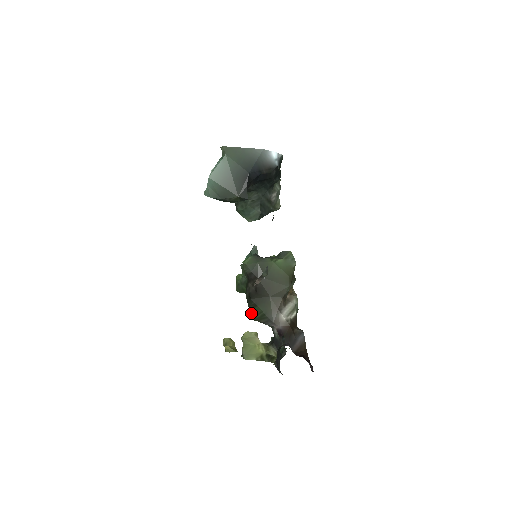
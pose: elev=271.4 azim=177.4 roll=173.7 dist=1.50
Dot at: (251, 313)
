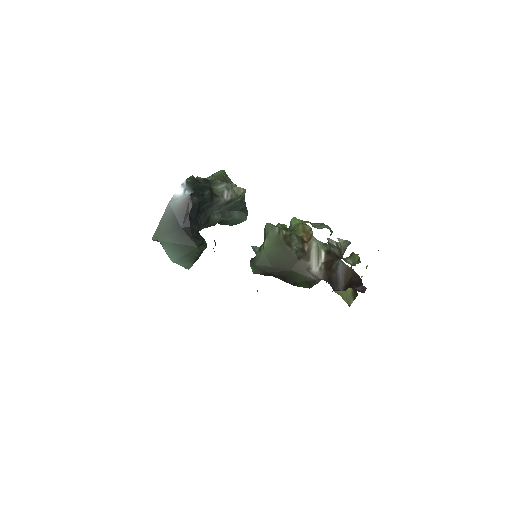
Dot at: (303, 287)
